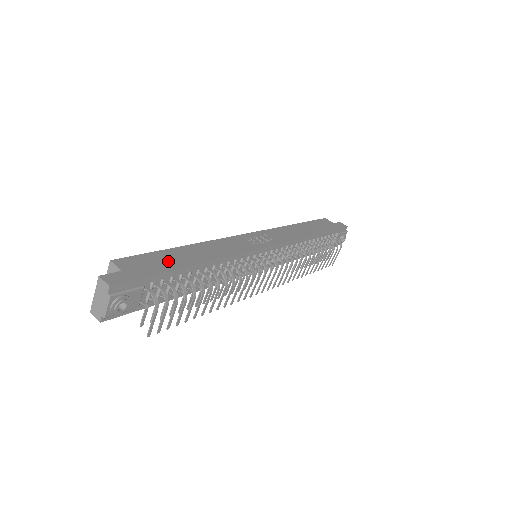
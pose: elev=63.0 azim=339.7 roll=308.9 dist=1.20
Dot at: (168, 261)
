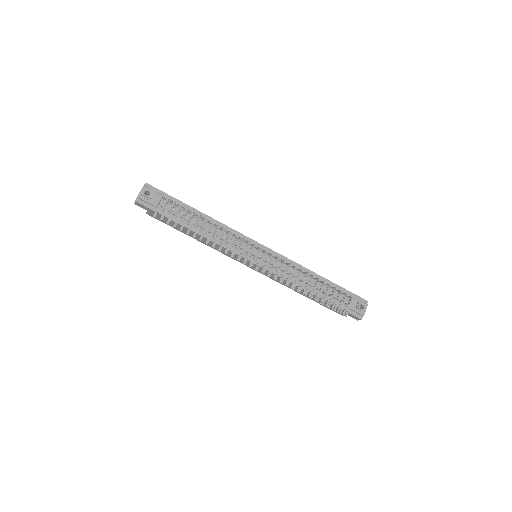
Dot at: occluded
